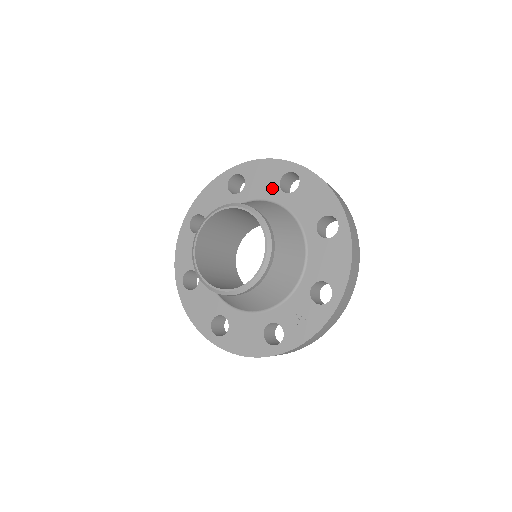
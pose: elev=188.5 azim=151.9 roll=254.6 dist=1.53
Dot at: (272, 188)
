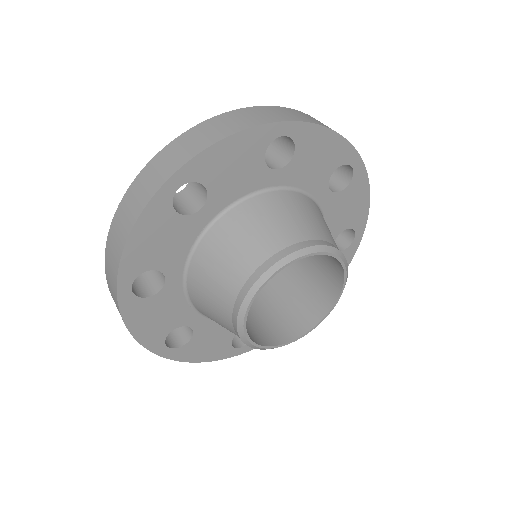
Dot at: (256, 174)
